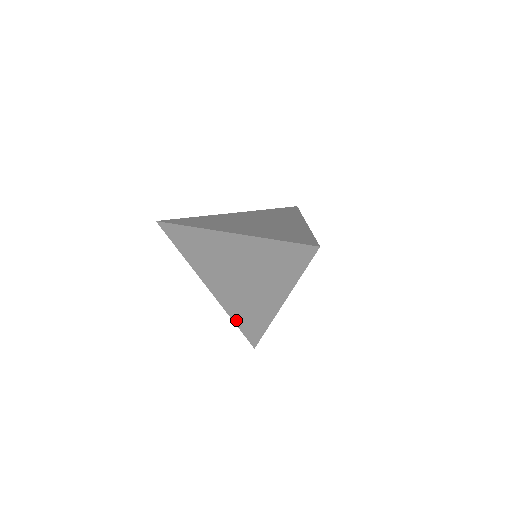
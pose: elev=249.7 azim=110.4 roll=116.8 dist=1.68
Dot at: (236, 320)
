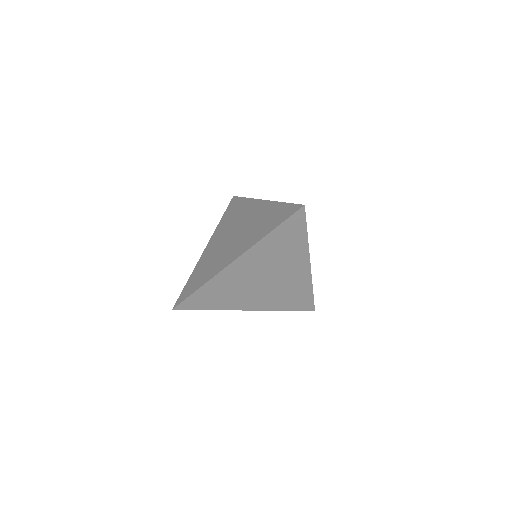
Dot at: (287, 308)
